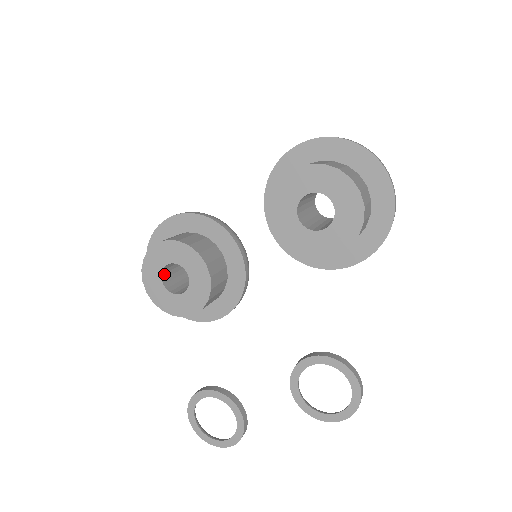
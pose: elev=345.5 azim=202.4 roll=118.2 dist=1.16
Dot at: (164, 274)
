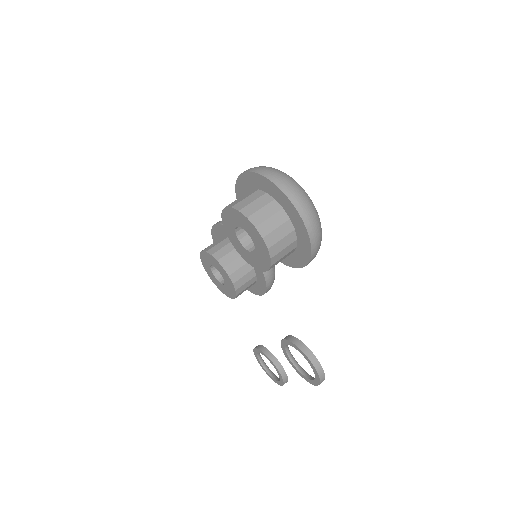
Dot at: (215, 270)
